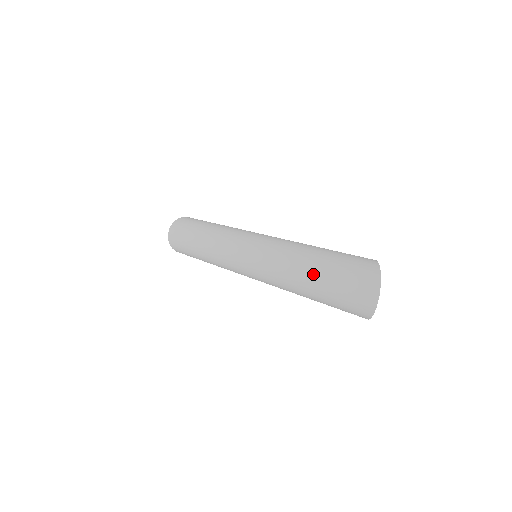
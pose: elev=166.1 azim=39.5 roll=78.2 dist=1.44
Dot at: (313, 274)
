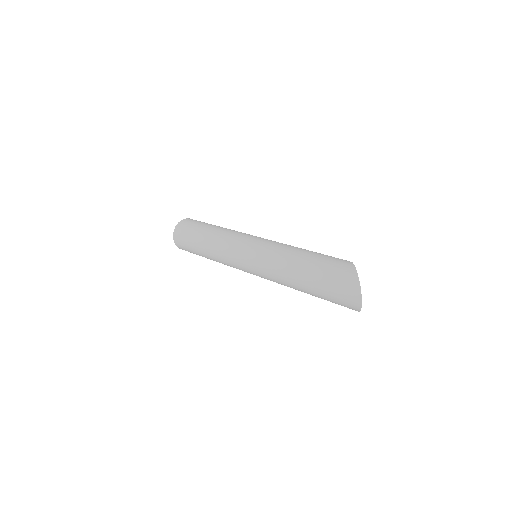
Dot at: (308, 282)
